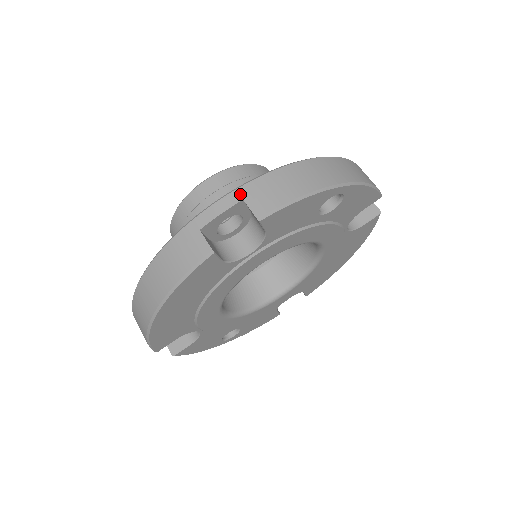
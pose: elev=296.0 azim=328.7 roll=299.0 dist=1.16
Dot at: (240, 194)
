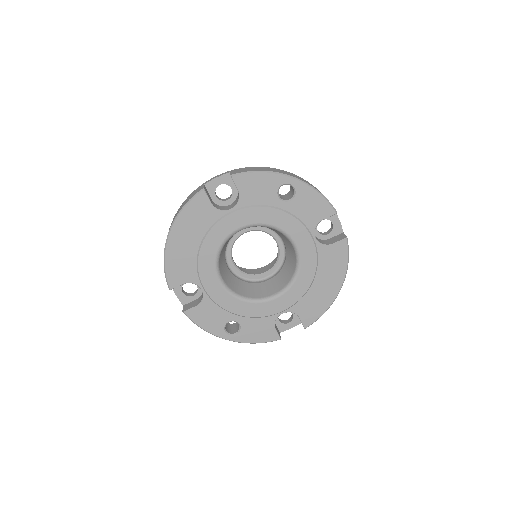
Dot at: (230, 171)
